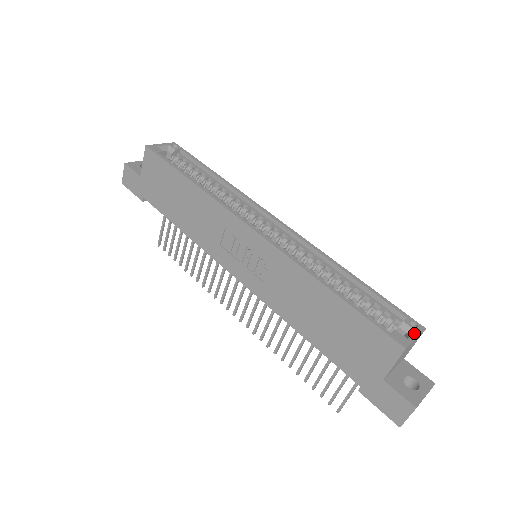
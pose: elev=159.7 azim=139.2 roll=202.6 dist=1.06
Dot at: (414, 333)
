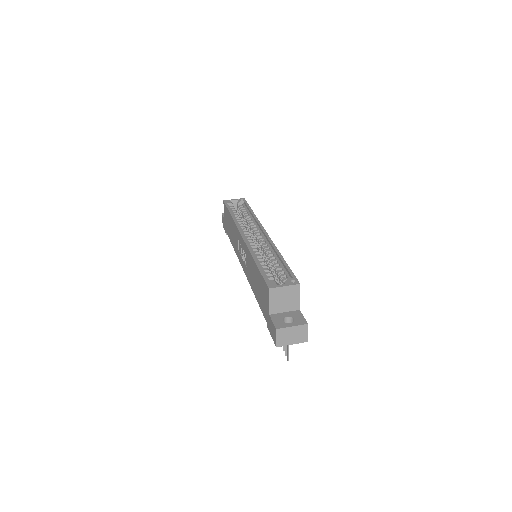
Dot at: (286, 284)
